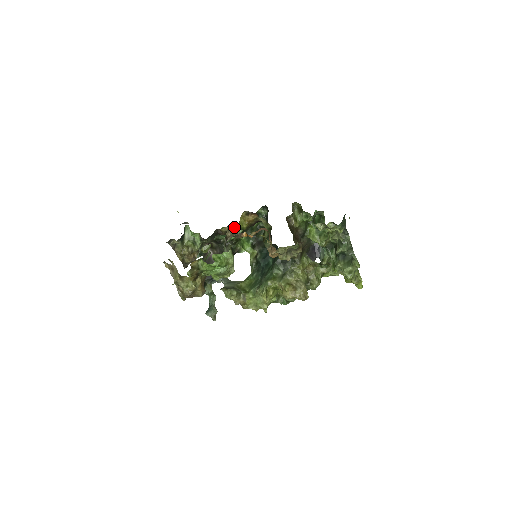
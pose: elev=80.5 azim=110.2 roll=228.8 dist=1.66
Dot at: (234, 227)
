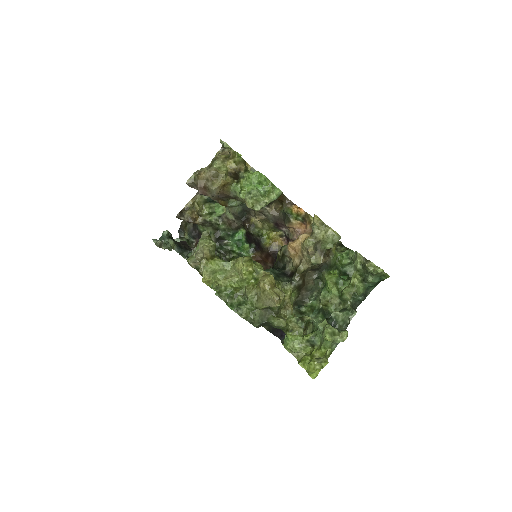
Dot at: (263, 229)
